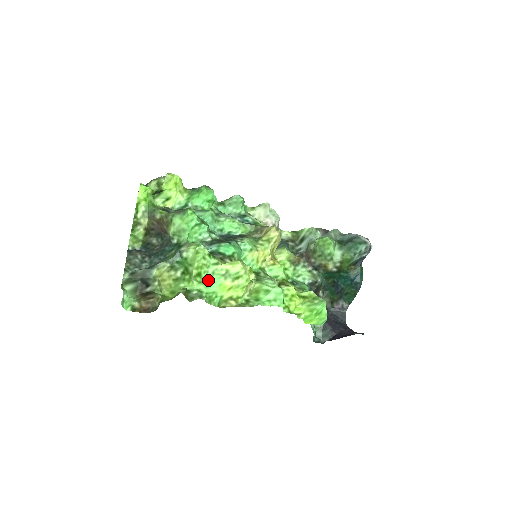
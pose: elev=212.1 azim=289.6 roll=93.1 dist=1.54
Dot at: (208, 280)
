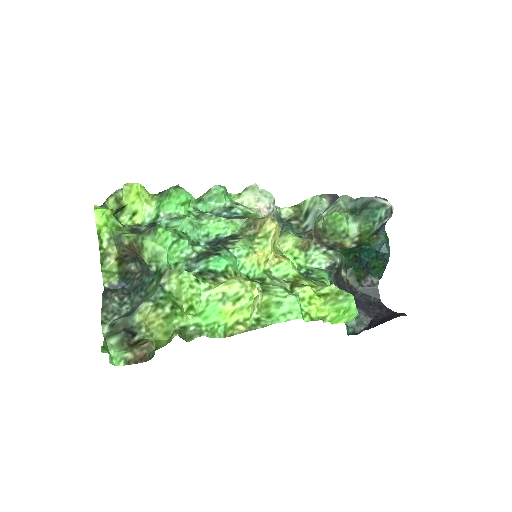
Dot at: (204, 310)
